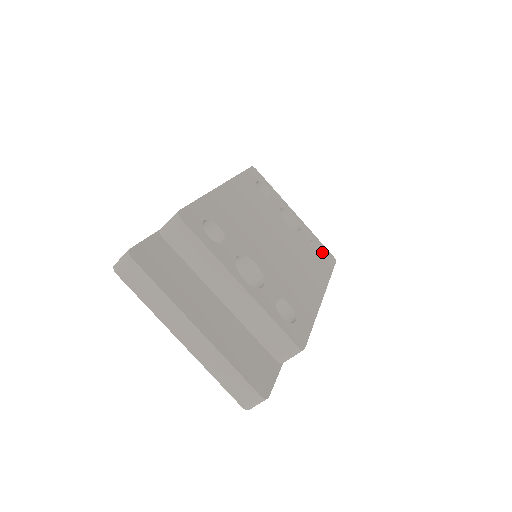
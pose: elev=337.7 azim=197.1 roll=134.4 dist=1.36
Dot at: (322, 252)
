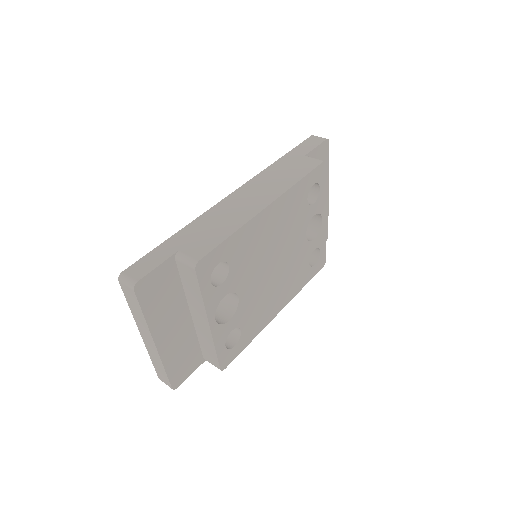
Dot at: (318, 259)
